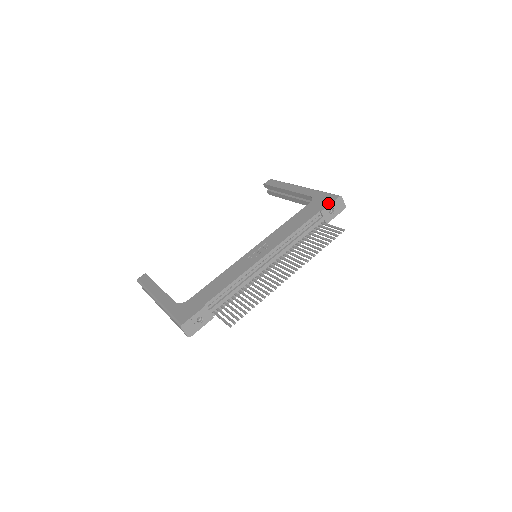
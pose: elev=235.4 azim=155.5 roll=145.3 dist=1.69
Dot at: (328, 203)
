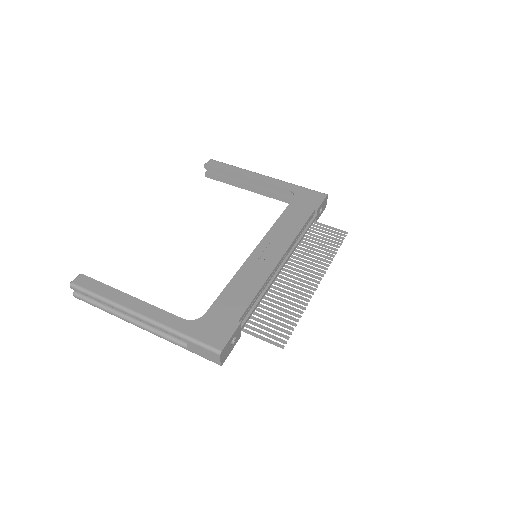
Dot at: (319, 201)
